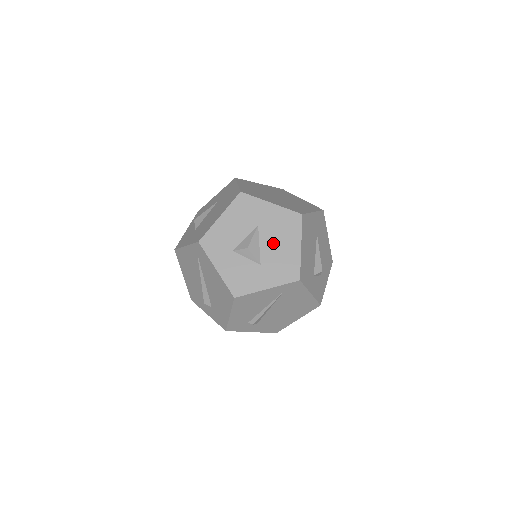
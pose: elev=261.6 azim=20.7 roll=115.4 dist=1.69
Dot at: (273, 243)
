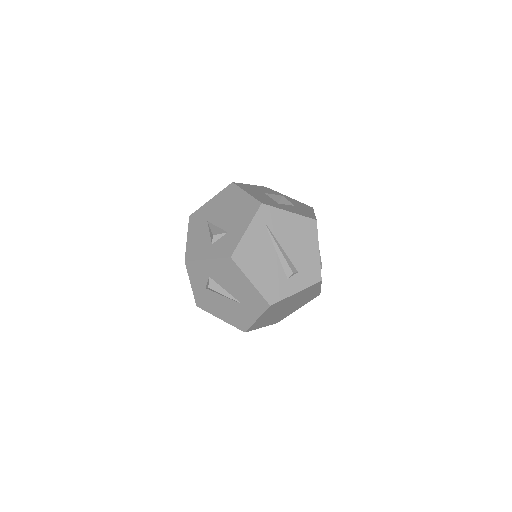
Dot at: occluded
